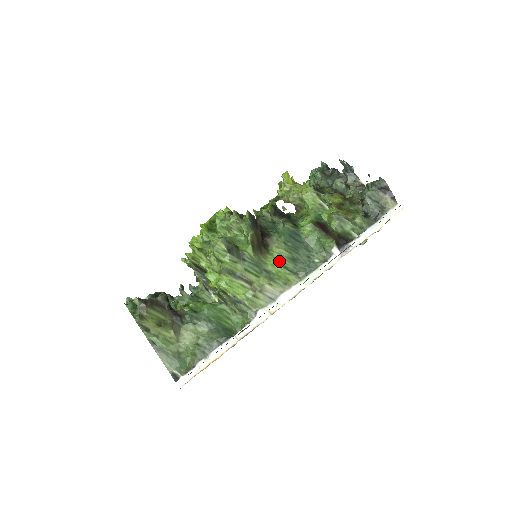
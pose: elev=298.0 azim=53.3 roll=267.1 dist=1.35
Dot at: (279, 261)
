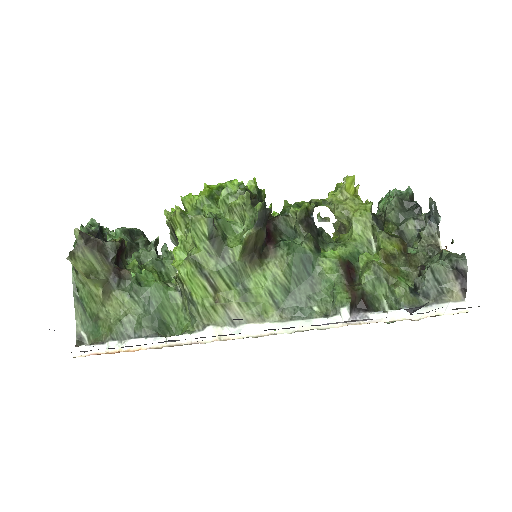
Dot at: (268, 283)
